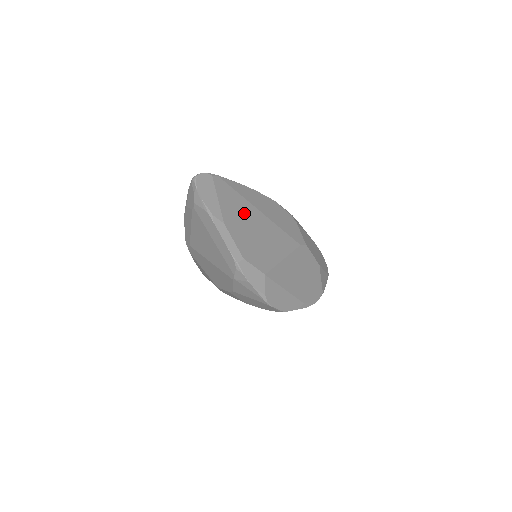
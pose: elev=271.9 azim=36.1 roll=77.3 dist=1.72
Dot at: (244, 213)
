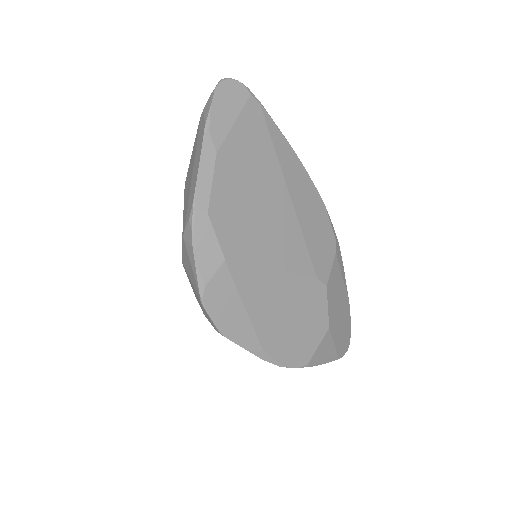
Dot at: (261, 170)
